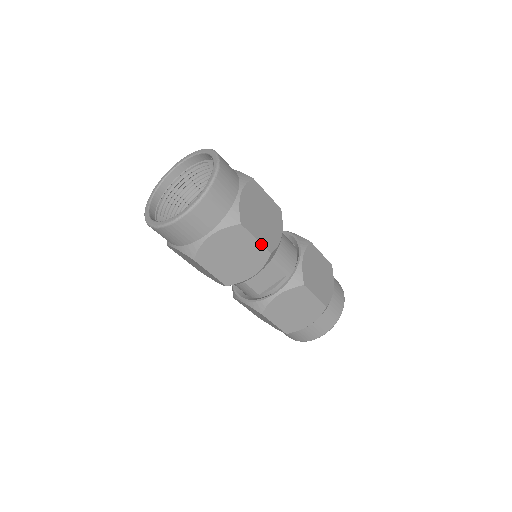
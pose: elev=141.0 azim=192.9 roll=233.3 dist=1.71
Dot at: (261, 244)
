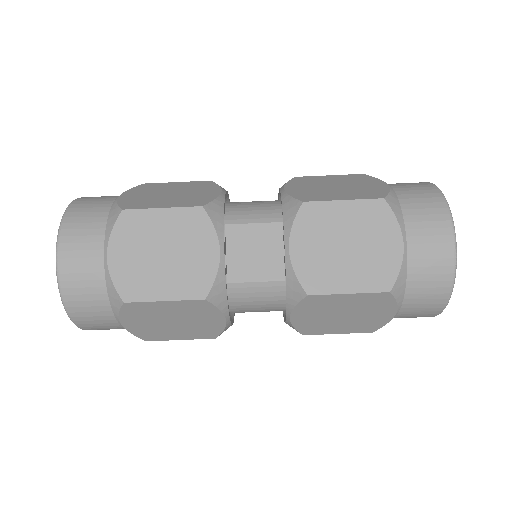
Dot at: (175, 208)
